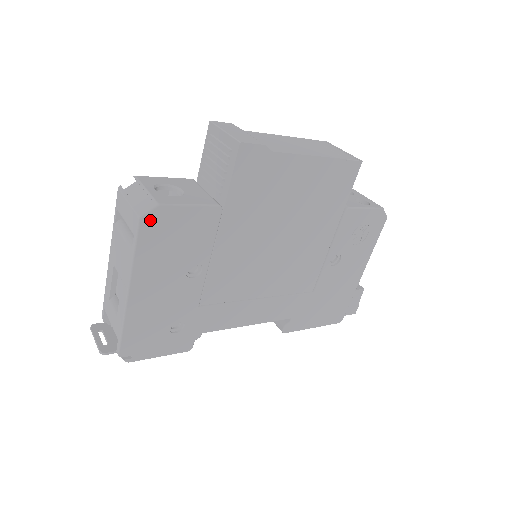
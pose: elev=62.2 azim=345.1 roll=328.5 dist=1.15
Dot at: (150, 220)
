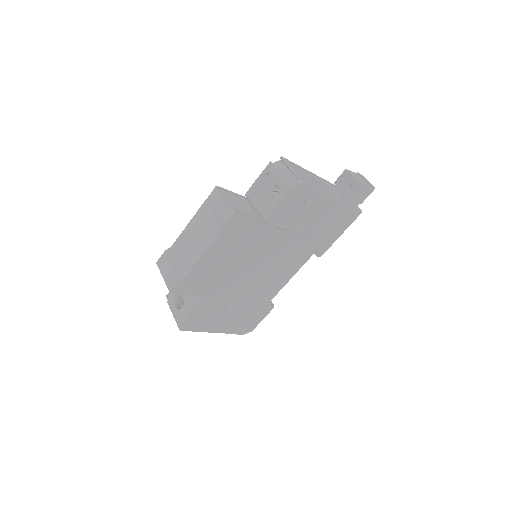
Dot at: (184, 327)
